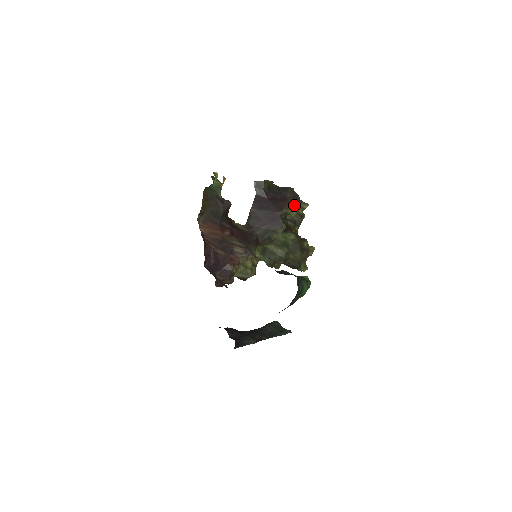
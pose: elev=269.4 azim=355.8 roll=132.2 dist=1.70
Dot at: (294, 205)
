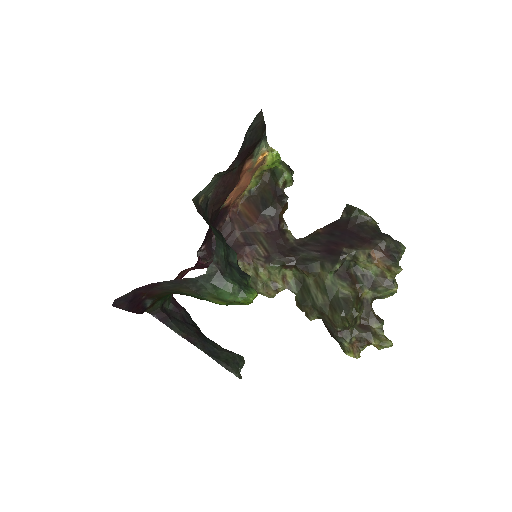
Dot at: (379, 258)
